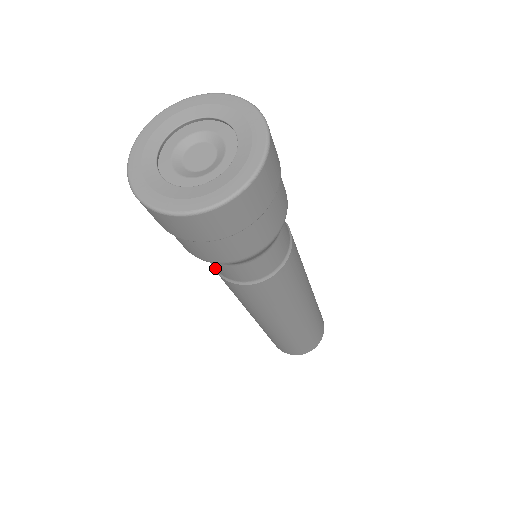
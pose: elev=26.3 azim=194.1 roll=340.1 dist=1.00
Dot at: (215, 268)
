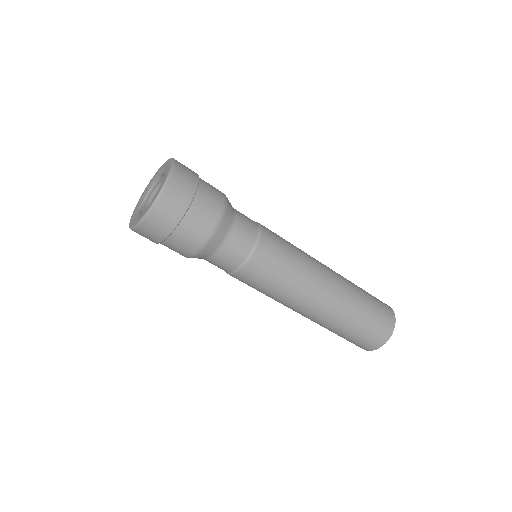
Dot at: (240, 265)
